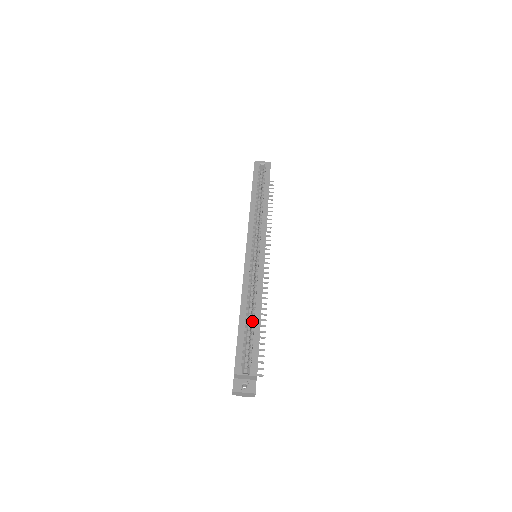
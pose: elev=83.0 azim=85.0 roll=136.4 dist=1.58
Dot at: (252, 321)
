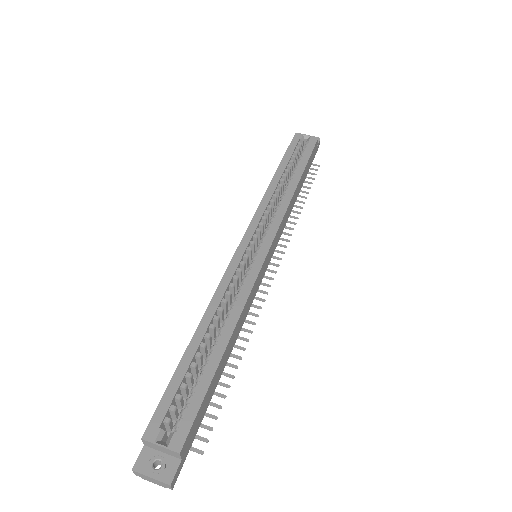
Dot at: (210, 353)
